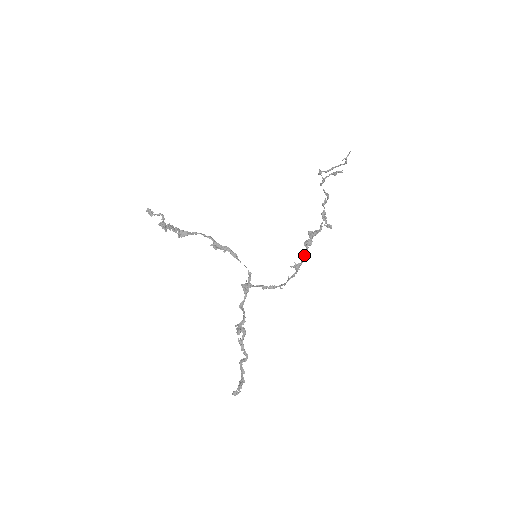
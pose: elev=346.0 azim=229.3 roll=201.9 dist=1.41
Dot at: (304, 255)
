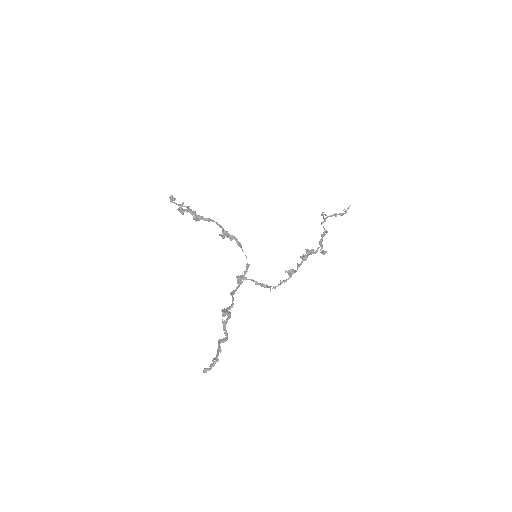
Dot at: (299, 265)
